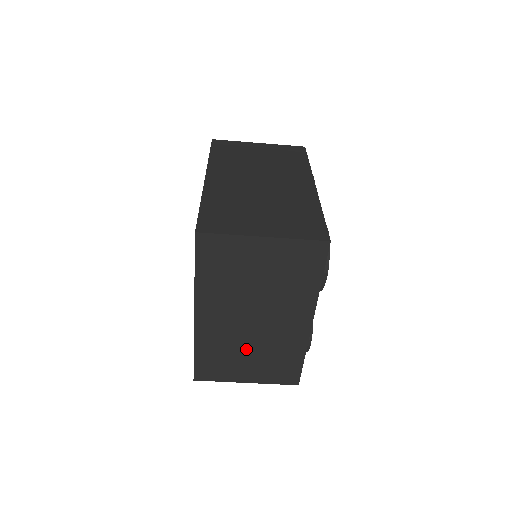
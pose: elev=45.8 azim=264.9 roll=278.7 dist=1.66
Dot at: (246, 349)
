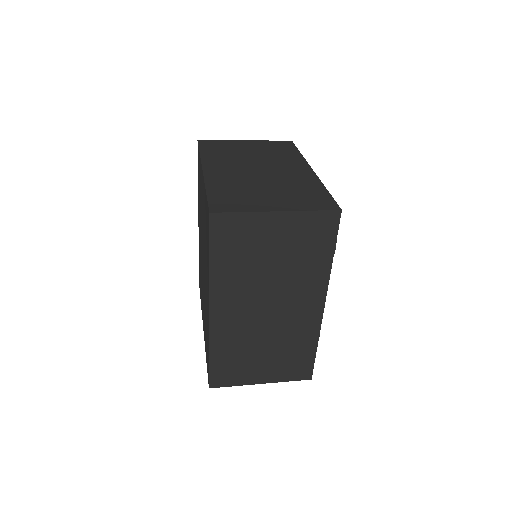
Dot at: occluded
